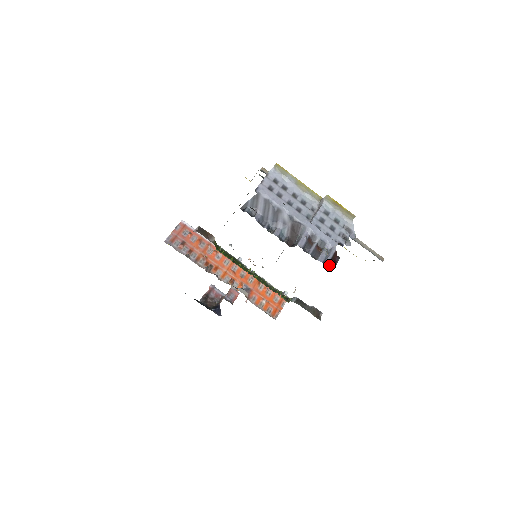
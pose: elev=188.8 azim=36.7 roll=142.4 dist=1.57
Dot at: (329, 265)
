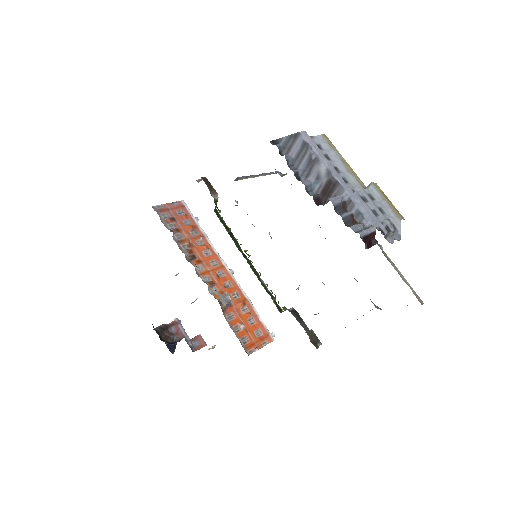
Dot at: (363, 239)
